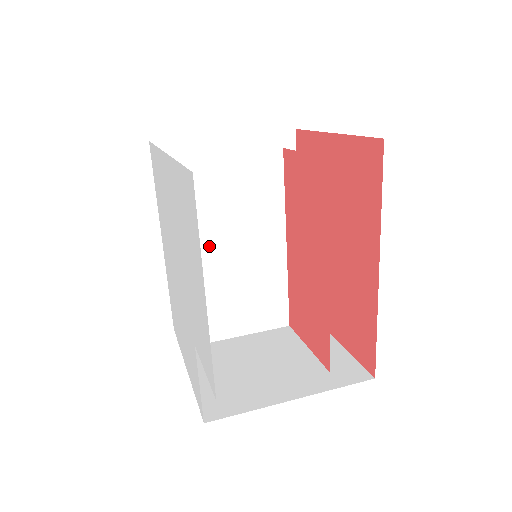
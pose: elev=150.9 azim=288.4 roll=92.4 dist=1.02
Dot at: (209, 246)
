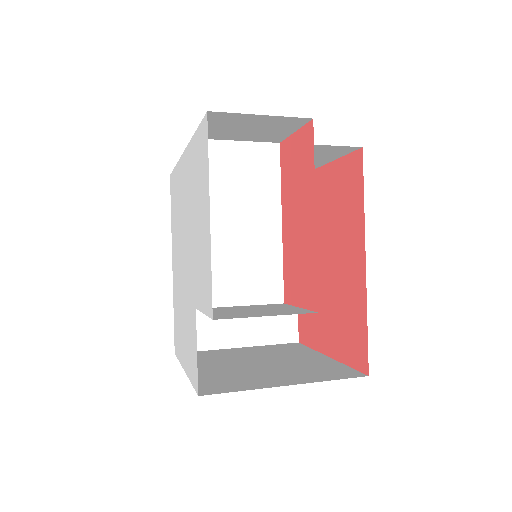
Dot at: (215, 215)
